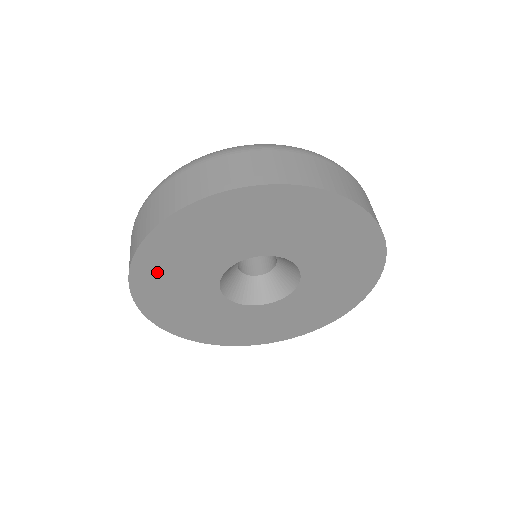
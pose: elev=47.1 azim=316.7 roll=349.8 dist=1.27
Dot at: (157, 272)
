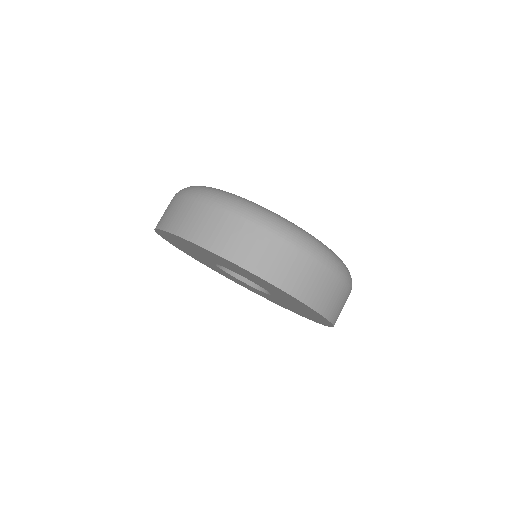
Dot at: (176, 244)
